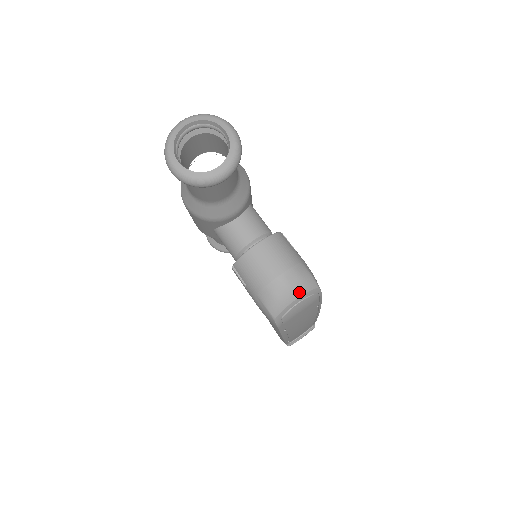
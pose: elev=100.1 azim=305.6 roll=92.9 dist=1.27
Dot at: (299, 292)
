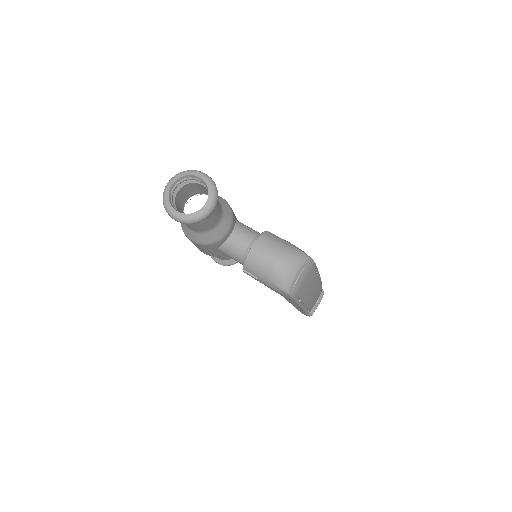
Dot at: (297, 266)
